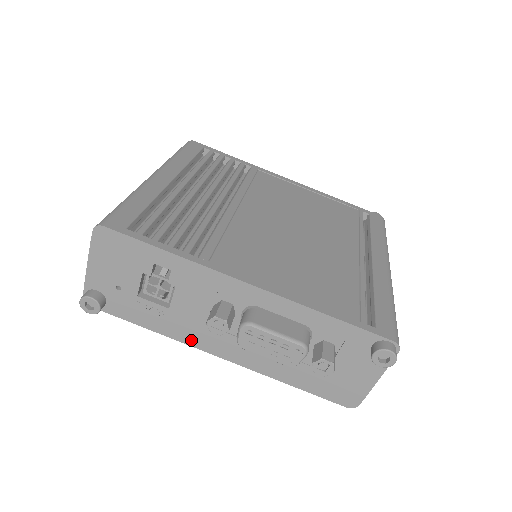
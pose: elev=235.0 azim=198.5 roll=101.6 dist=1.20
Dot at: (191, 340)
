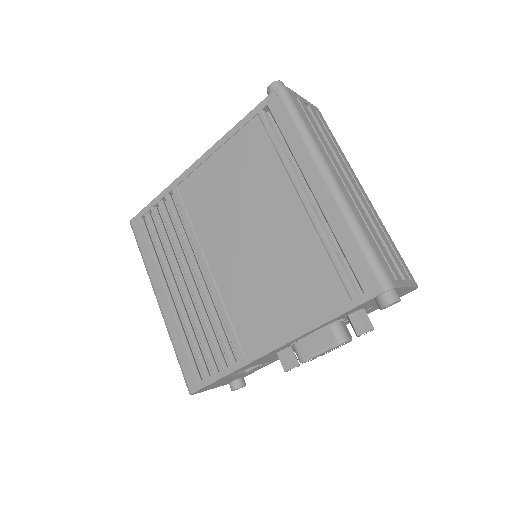
Dot at: (294, 351)
